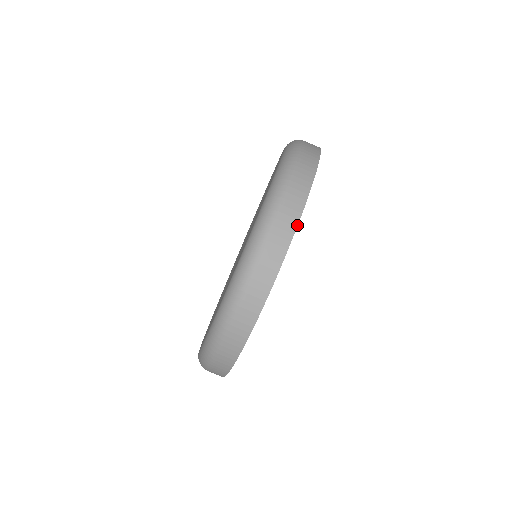
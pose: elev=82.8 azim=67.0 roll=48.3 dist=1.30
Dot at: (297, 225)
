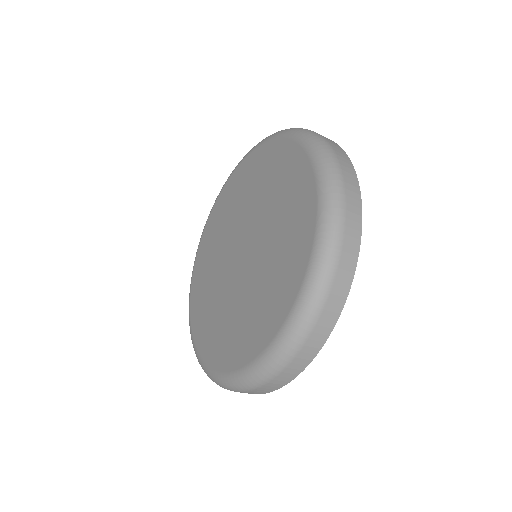
Dot at: occluded
